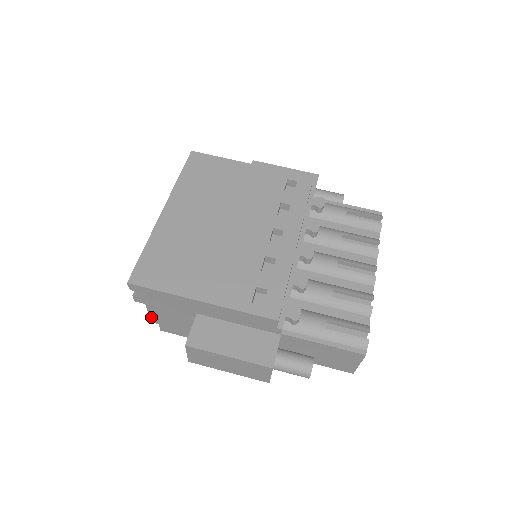
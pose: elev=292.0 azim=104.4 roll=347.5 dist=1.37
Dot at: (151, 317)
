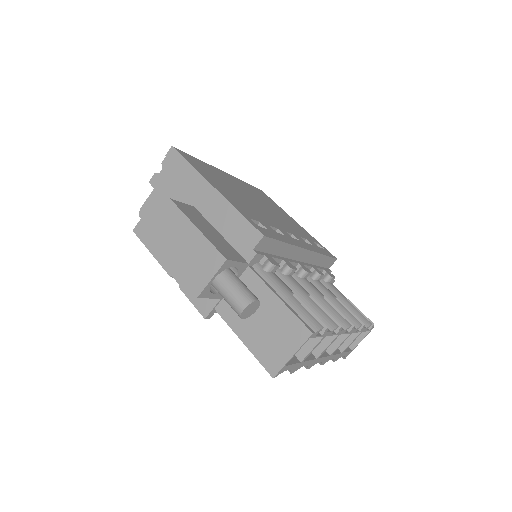
Dot at: (145, 205)
